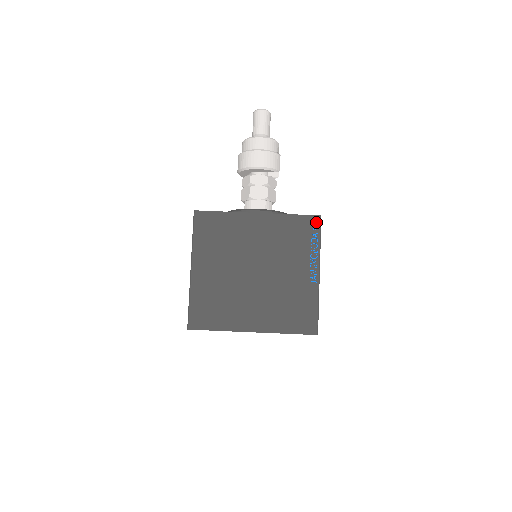
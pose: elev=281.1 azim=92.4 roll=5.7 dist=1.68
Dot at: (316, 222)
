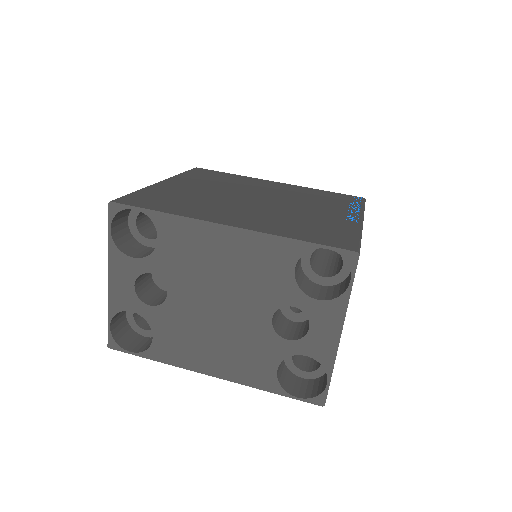
Dot at: (358, 199)
